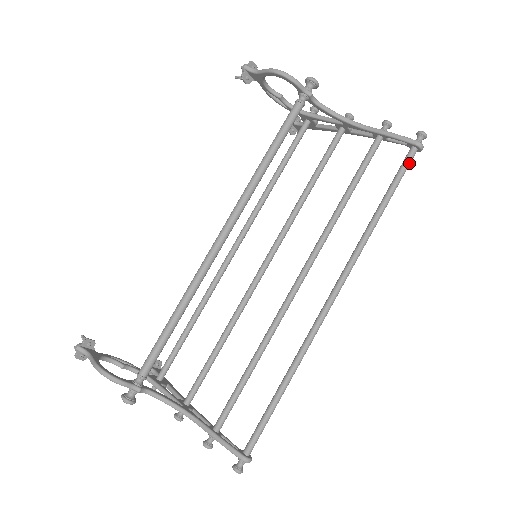
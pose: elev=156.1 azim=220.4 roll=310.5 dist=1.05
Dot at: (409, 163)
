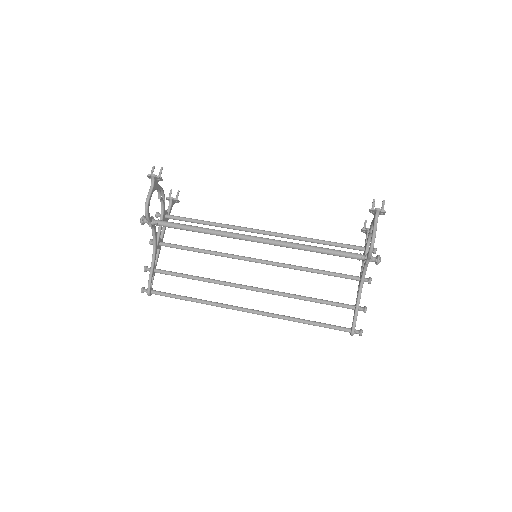
Dot at: (340, 330)
